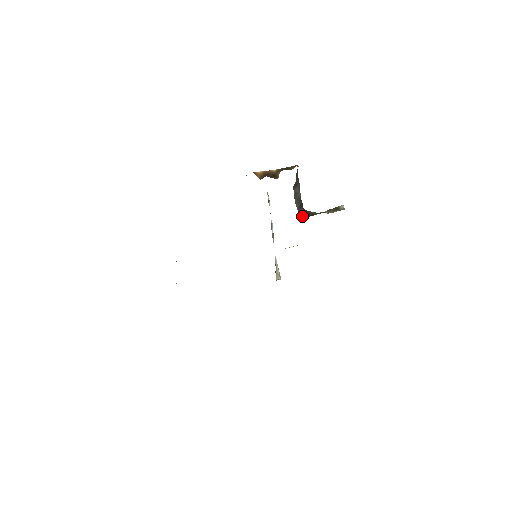
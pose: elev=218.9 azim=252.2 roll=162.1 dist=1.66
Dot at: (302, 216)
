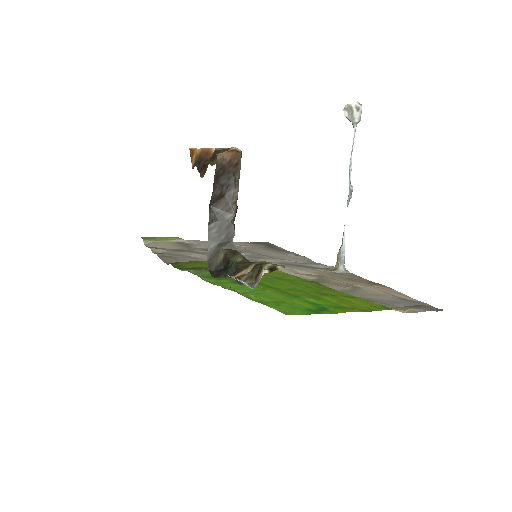
Dot at: (211, 268)
